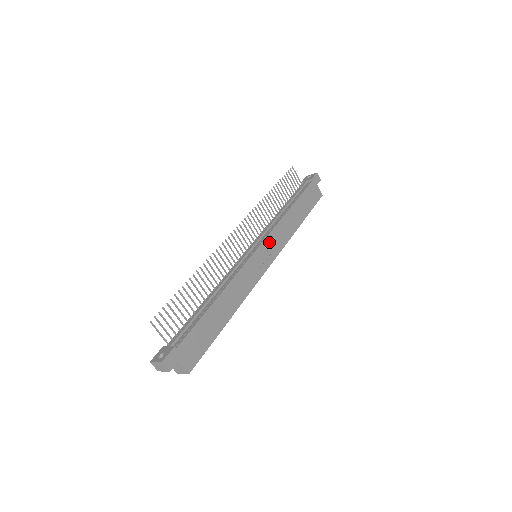
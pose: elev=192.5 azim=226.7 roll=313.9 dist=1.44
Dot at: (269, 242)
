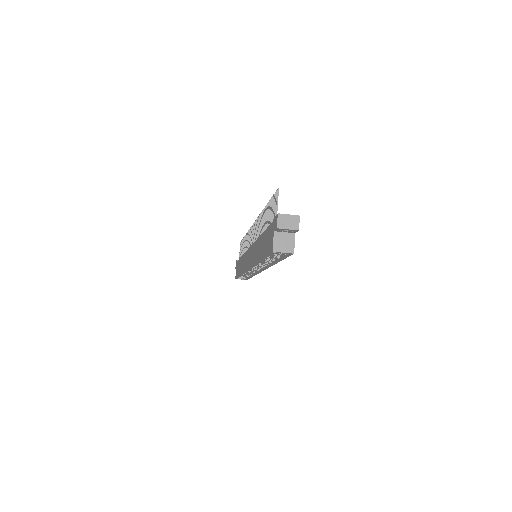
Dot at: occluded
